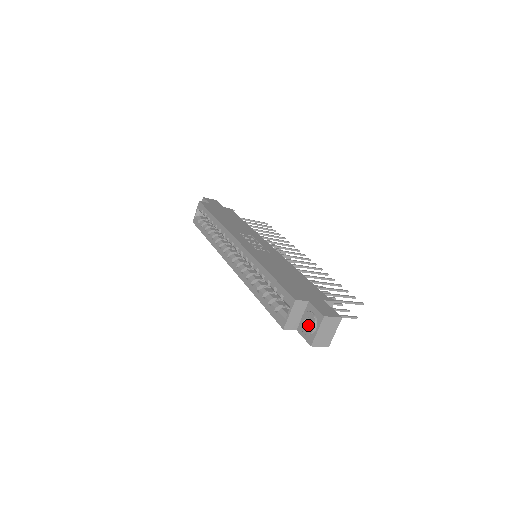
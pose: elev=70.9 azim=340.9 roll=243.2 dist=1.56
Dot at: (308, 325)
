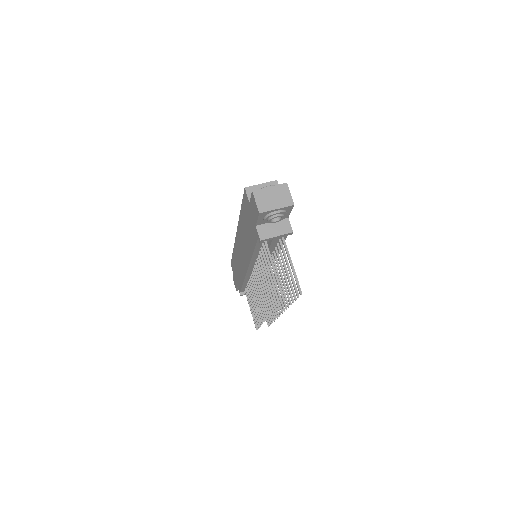
Dot at: occluded
